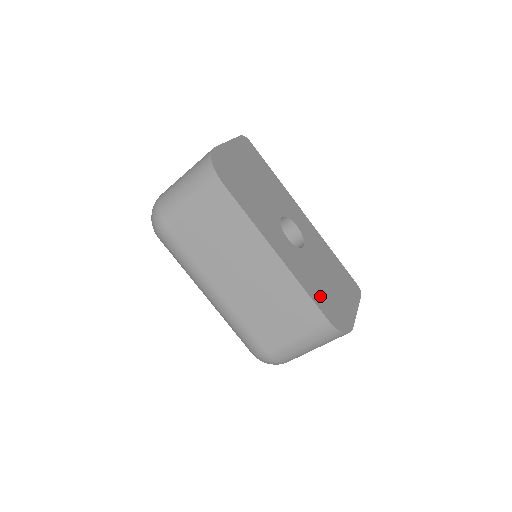
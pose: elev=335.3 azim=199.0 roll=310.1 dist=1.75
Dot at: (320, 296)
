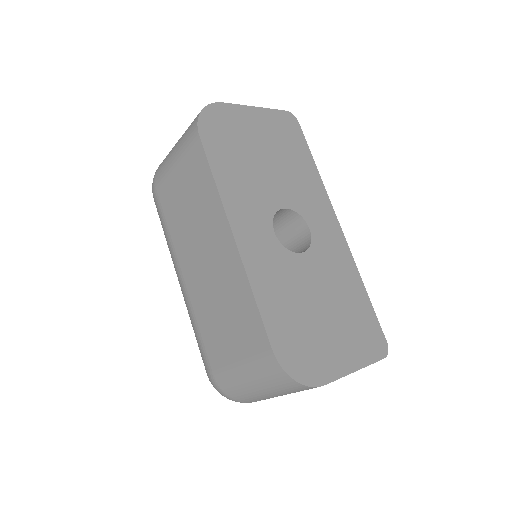
Dot at: (282, 317)
